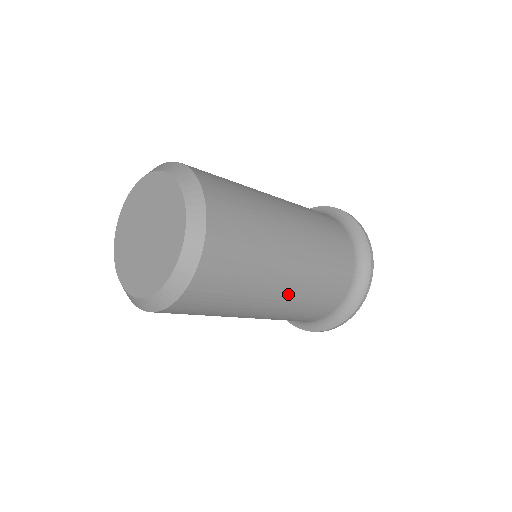
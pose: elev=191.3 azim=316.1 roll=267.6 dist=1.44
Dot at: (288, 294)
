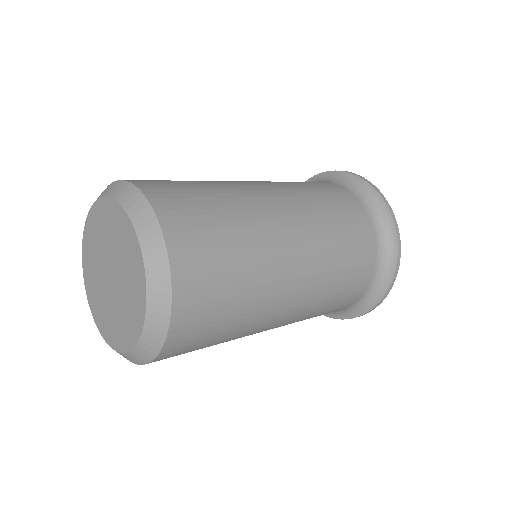
Dot at: (283, 322)
